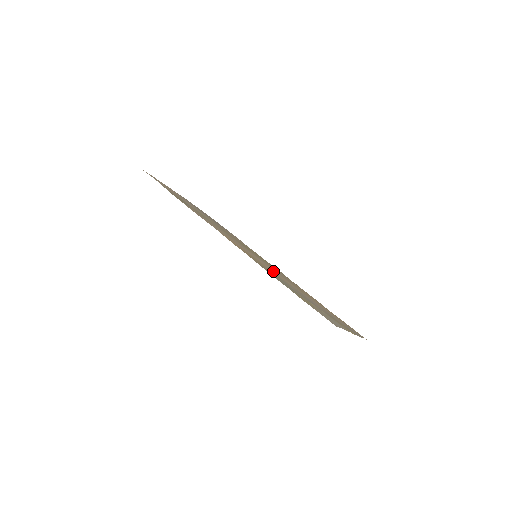
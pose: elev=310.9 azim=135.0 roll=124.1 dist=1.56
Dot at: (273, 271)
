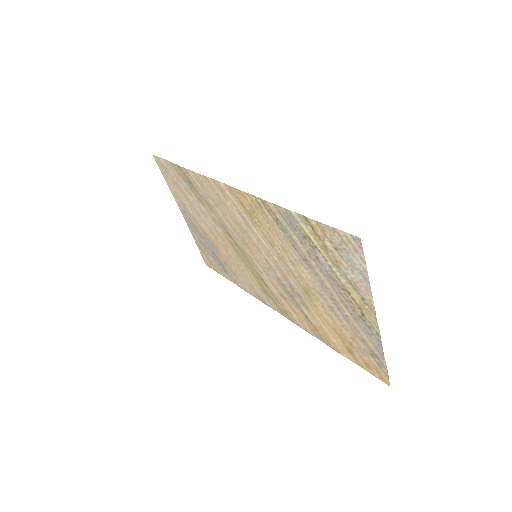
Dot at: (277, 248)
